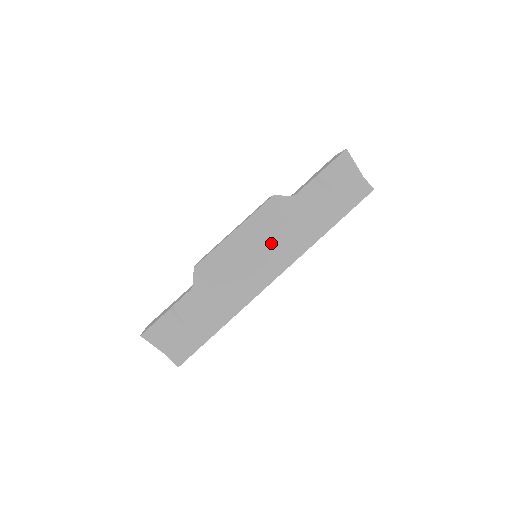
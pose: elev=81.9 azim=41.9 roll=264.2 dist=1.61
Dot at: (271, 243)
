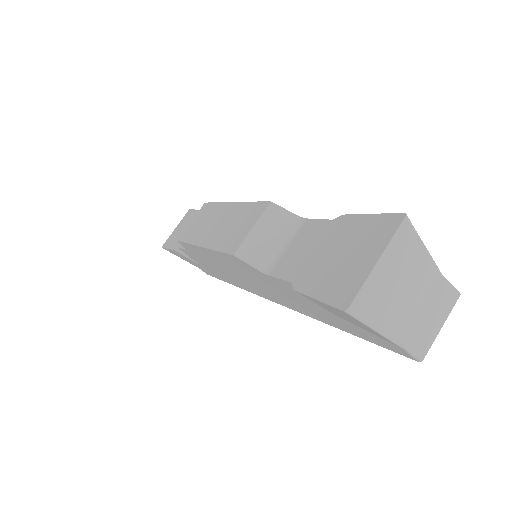
Dot at: (252, 281)
